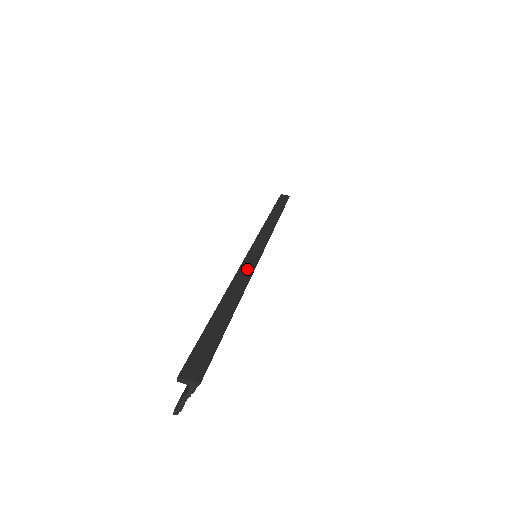
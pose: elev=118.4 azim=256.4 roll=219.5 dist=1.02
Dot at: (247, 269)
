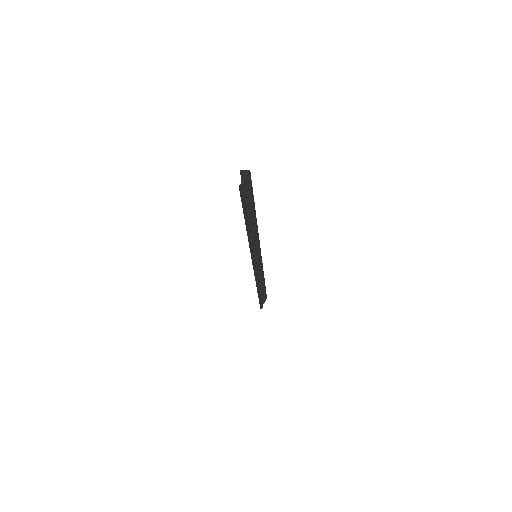
Dot at: occluded
